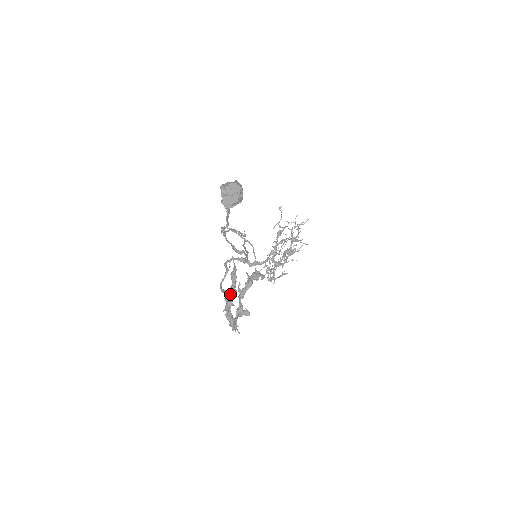
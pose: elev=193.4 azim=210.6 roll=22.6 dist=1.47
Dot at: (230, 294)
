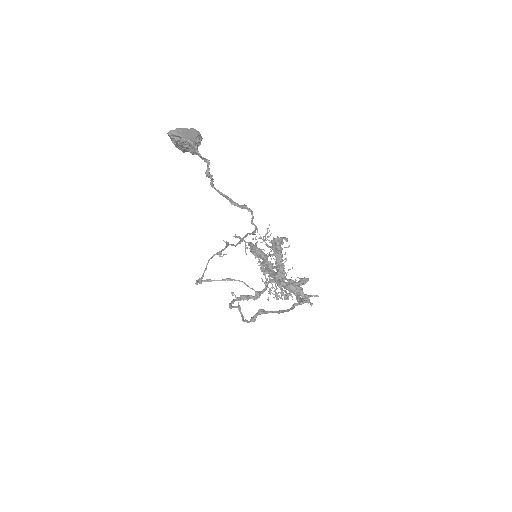
Dot at: (269, 271)
